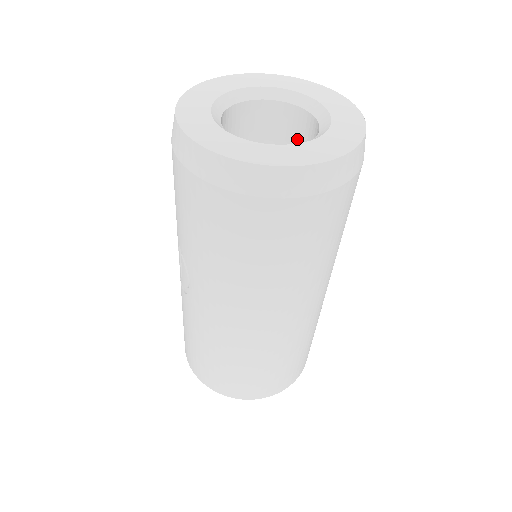
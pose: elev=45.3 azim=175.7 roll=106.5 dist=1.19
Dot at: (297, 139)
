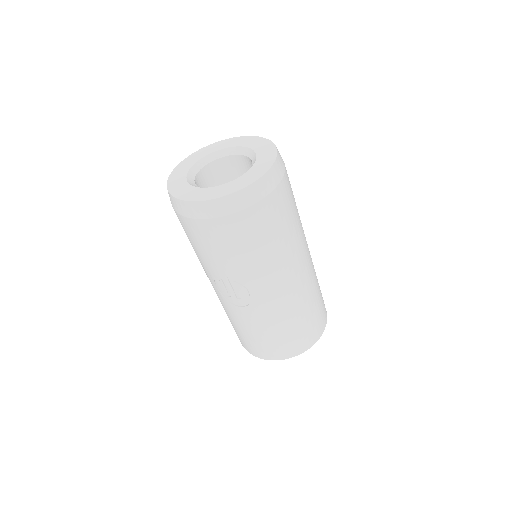
Dot at: (229, 175)
